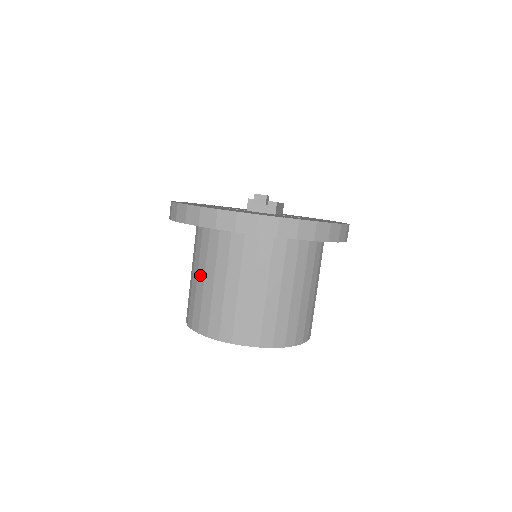
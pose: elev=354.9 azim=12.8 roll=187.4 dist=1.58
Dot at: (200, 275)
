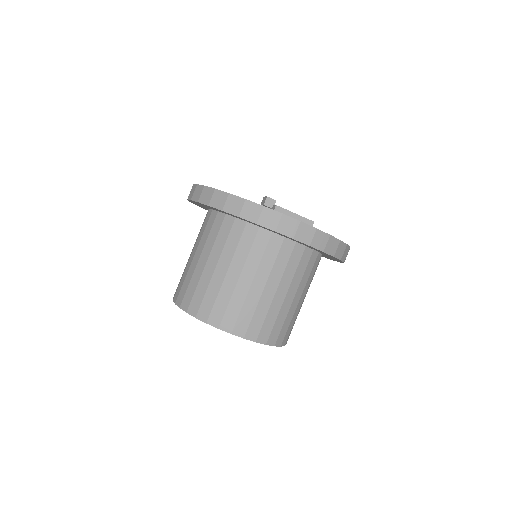
Dot at: occluded
